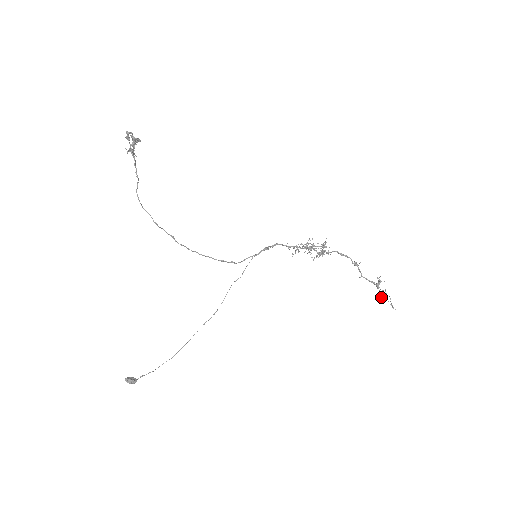
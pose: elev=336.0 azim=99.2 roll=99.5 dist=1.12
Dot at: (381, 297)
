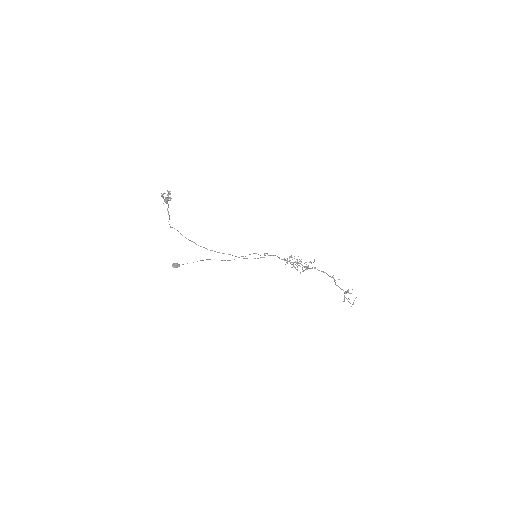
Dot at: occluded
